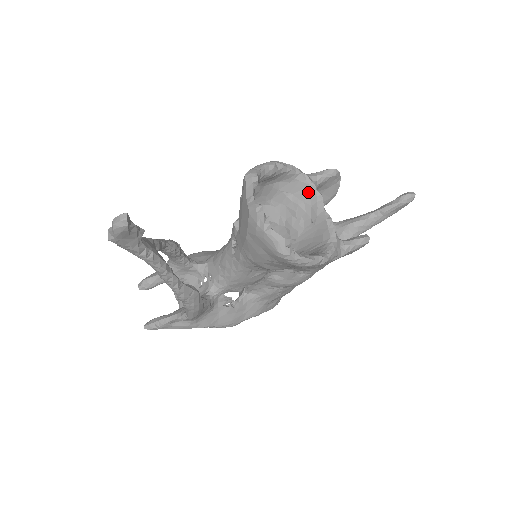
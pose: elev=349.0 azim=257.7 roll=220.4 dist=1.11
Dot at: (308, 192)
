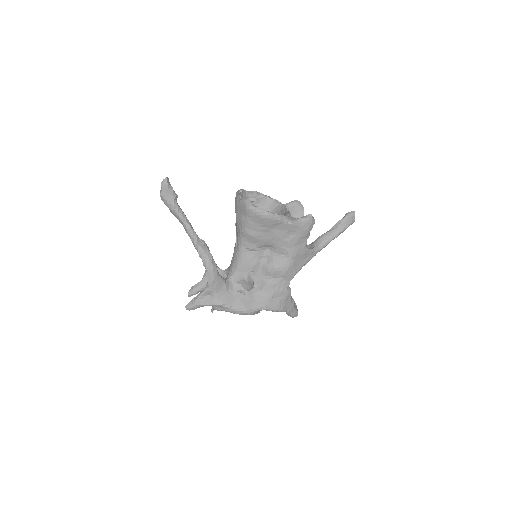
Dot at: (279, 207)
